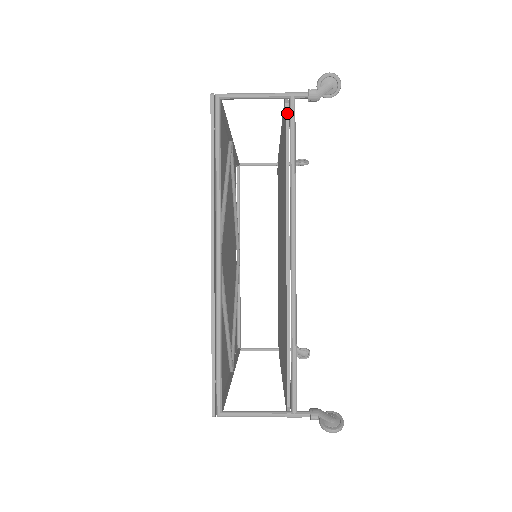
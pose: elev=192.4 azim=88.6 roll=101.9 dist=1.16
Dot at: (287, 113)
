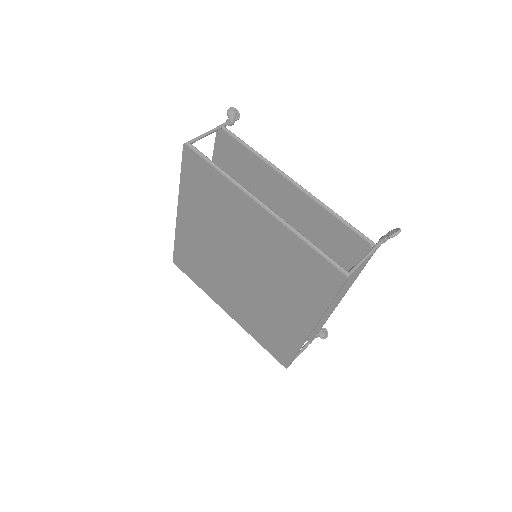
Dot at: occluded
